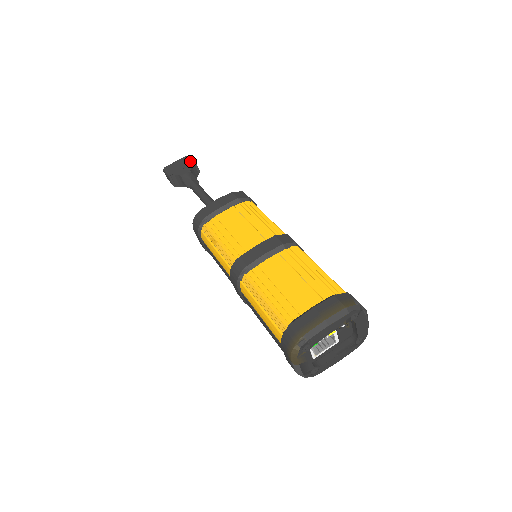
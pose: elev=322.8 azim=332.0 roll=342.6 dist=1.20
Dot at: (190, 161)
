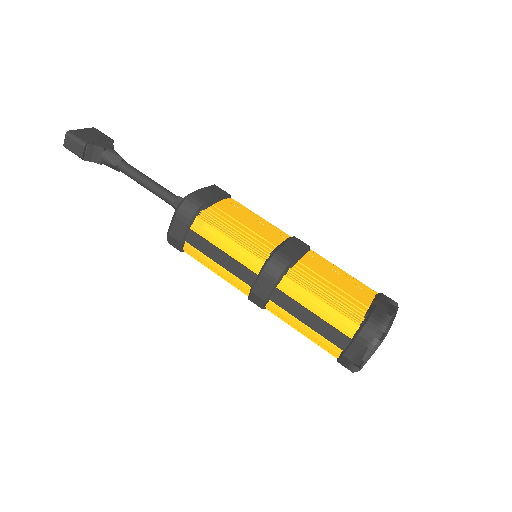
Dot at: (106, 135)
